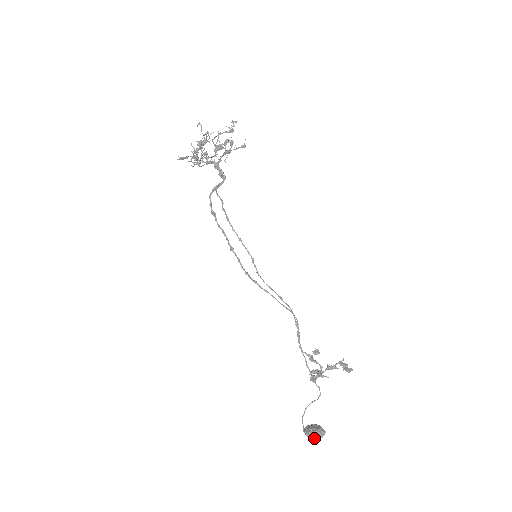
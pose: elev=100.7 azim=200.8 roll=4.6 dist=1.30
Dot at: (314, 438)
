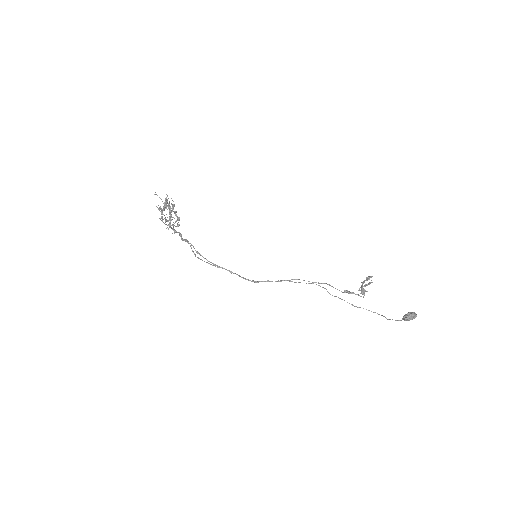
Dot at: (415, 314)
